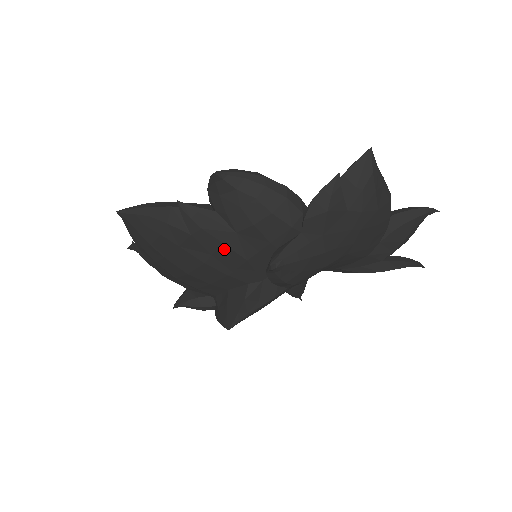
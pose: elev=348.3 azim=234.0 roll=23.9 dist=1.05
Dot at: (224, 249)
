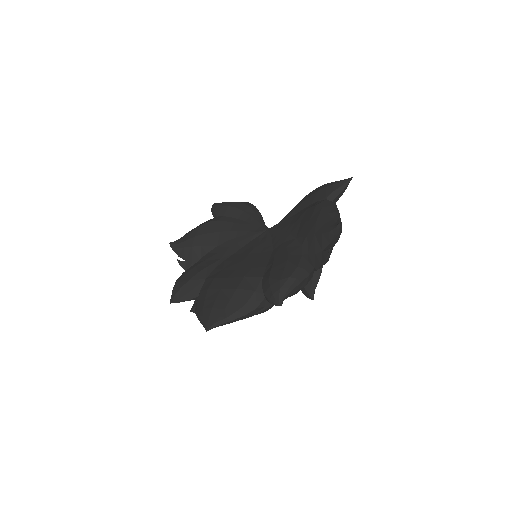
Dot at: occluded
